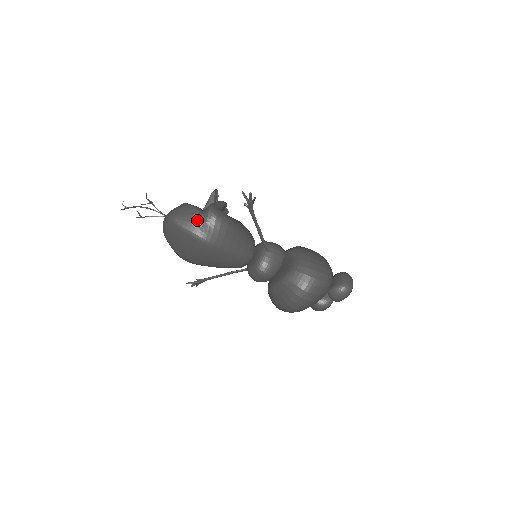
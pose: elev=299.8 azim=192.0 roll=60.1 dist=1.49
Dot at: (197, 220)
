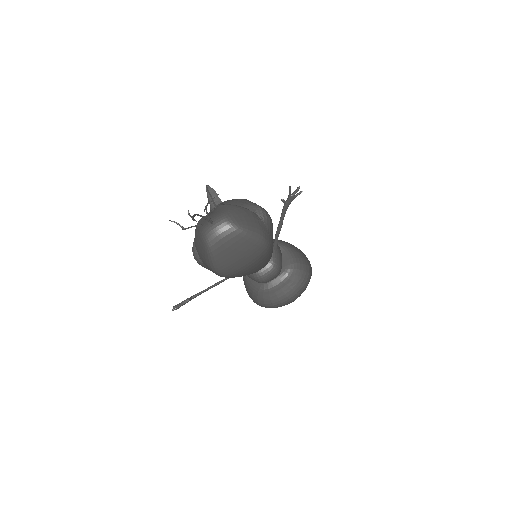
Dot at: (258, 223)
